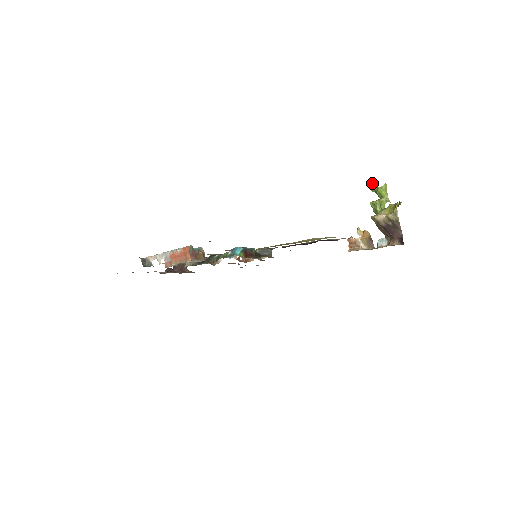
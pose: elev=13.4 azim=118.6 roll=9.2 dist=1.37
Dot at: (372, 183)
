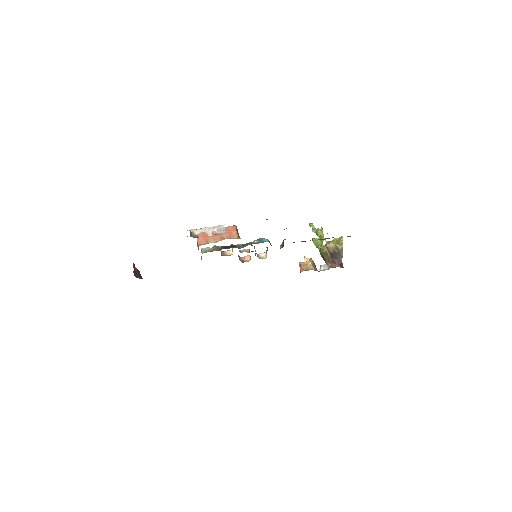
Dot at: (313, 226)
